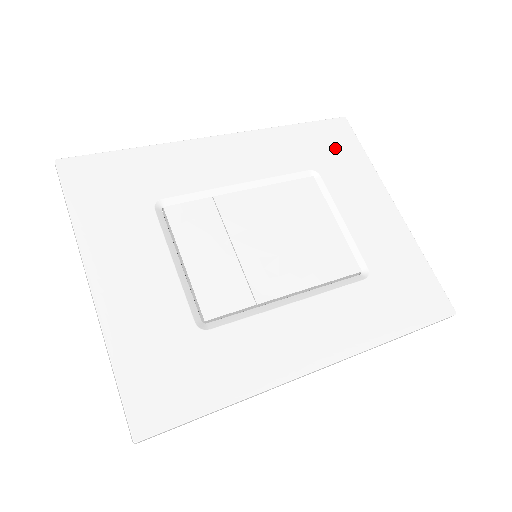
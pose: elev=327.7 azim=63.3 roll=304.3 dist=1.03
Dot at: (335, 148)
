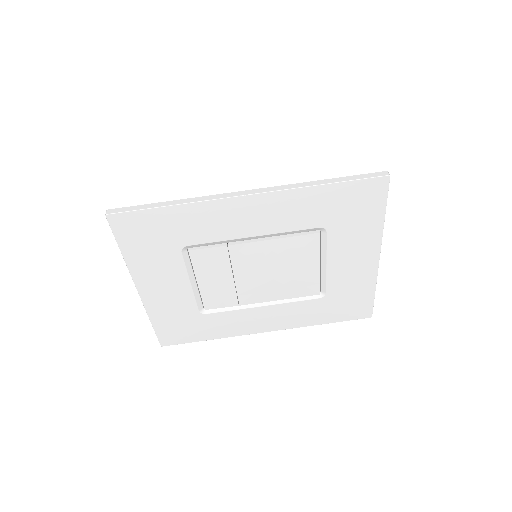
Dot at: (357, 209)
